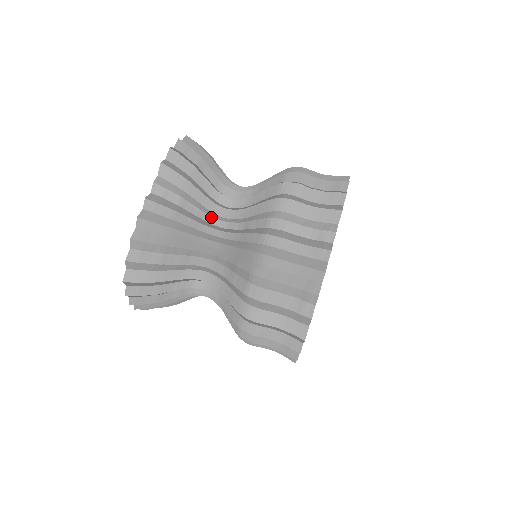
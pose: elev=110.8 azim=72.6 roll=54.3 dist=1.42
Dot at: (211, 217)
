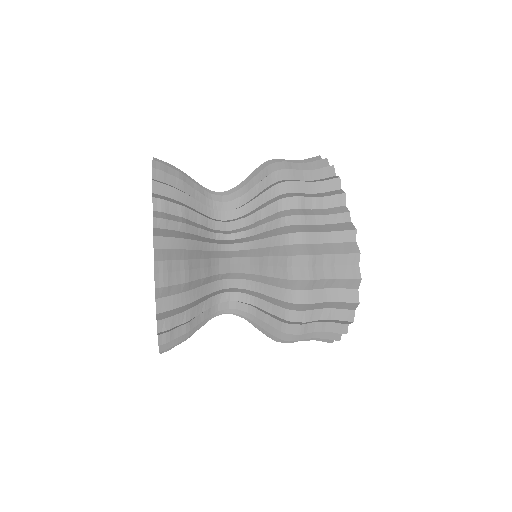
Dot at: occluded
